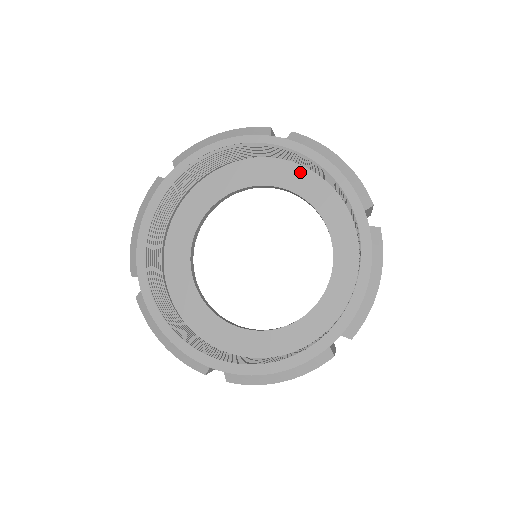
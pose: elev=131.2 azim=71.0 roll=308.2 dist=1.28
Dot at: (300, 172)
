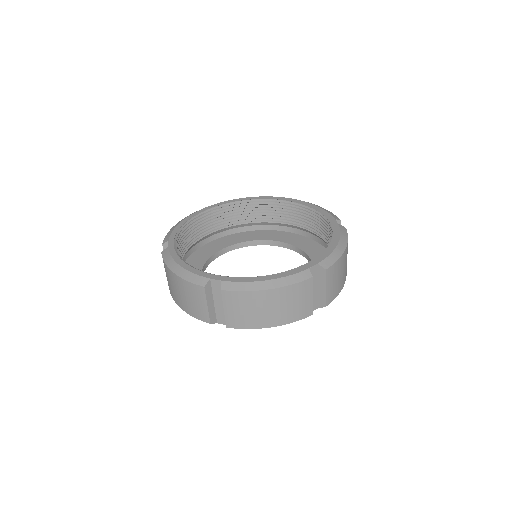
Dot at: (228, 238)
